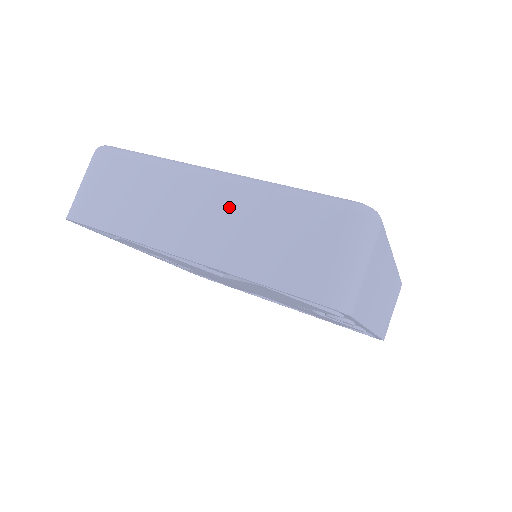
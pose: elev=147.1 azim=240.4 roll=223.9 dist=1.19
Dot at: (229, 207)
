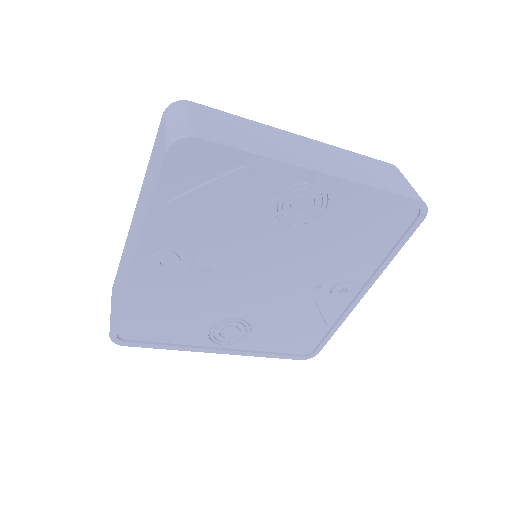
Dot at: (332, 153)
